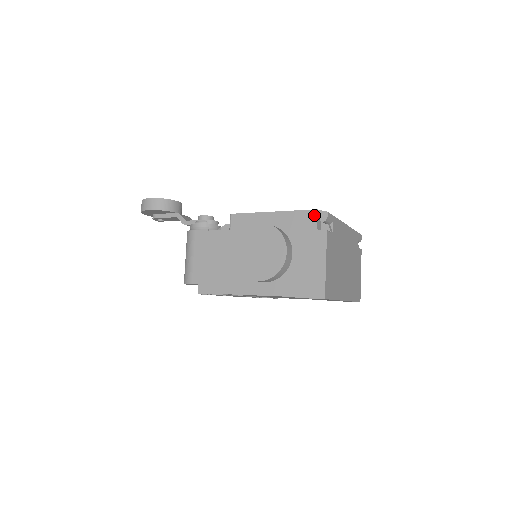
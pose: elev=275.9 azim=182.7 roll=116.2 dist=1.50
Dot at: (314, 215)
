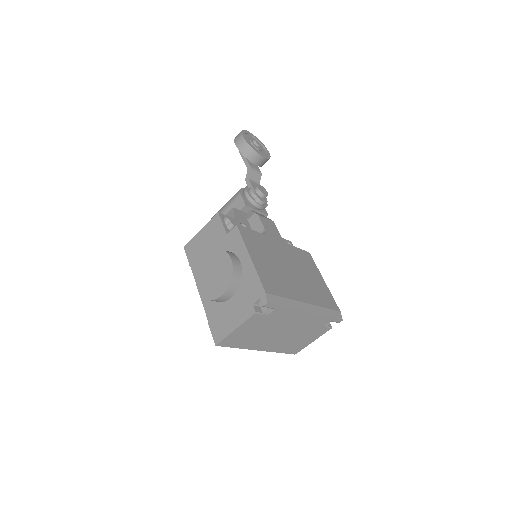
Dot at: (261, 294)
